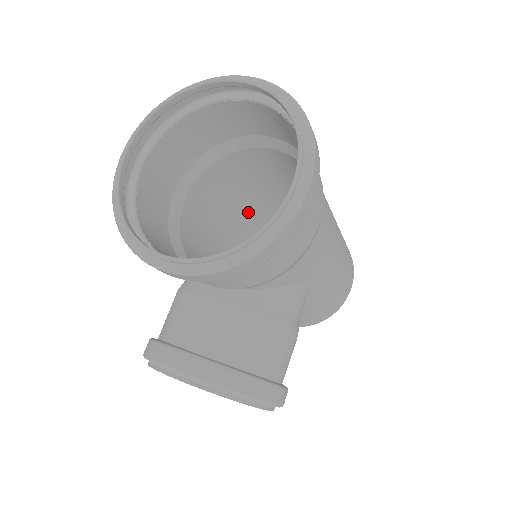
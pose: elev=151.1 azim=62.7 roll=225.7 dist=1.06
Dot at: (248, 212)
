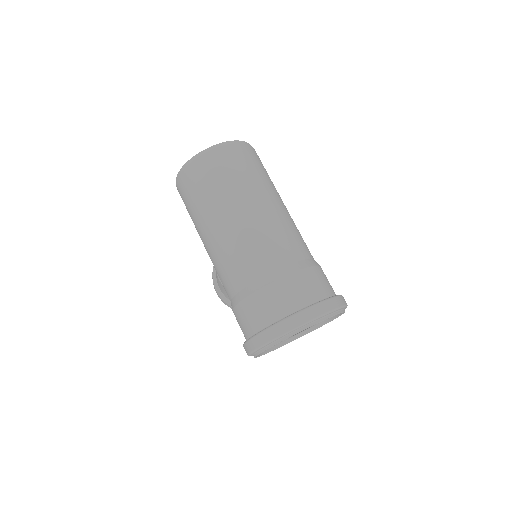
Dot at: (208, 222)
